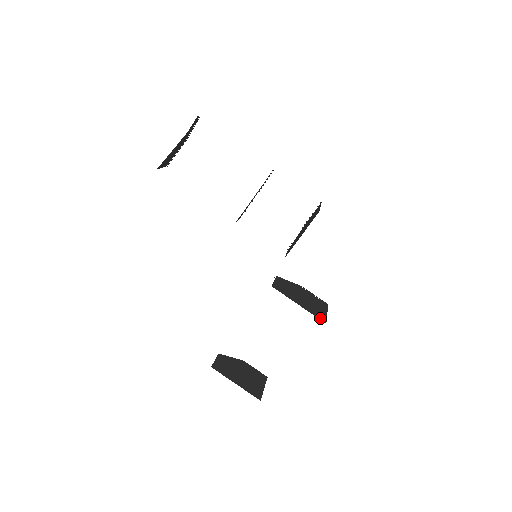
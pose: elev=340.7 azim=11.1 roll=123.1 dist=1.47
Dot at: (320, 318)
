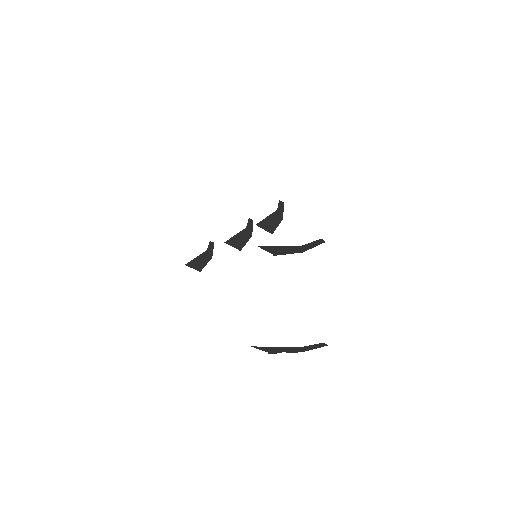
Dot at: occluded
